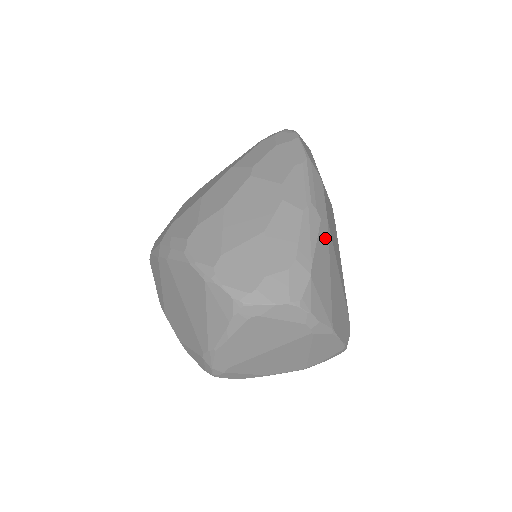
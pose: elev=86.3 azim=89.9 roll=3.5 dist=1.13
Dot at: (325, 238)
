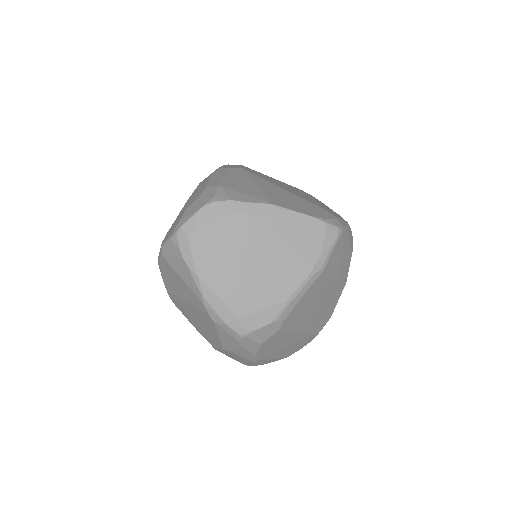
Dot at: (240, 174)
